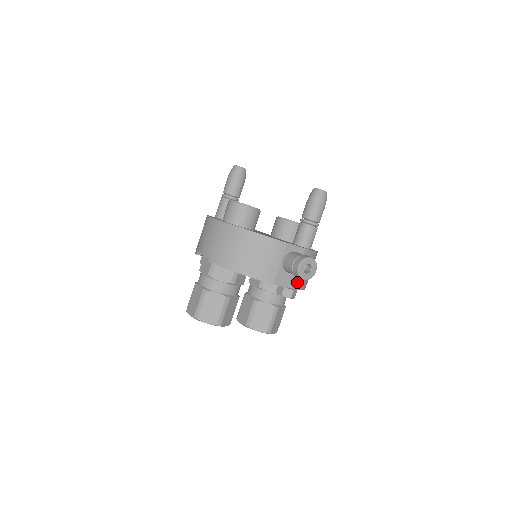
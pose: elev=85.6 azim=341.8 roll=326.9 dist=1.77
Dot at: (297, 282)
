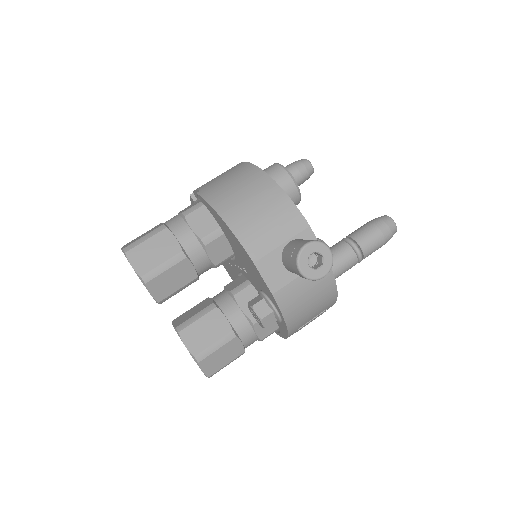
Dot at: (286, 295)
